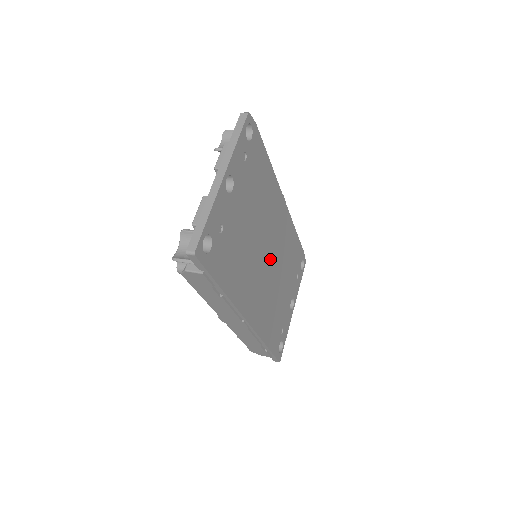
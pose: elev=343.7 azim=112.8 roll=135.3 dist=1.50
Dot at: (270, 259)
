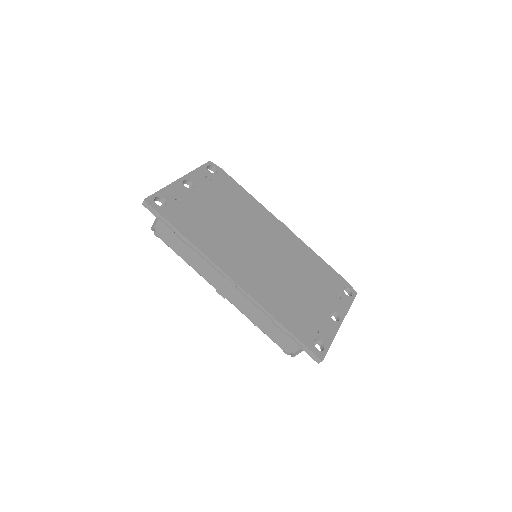
Dot at: (267, 254)
